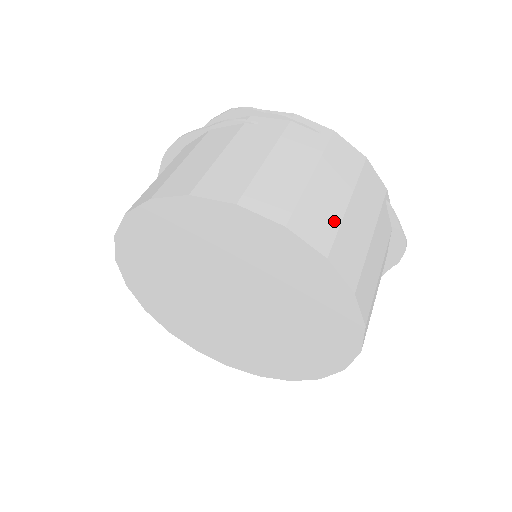
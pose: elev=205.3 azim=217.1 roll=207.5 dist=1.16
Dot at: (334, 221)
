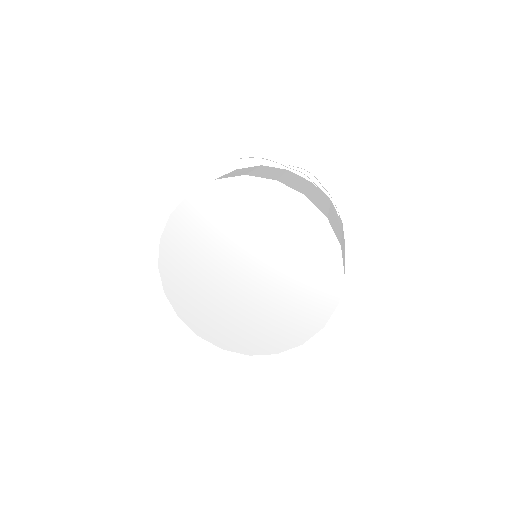
Dot at: (344, 262)
